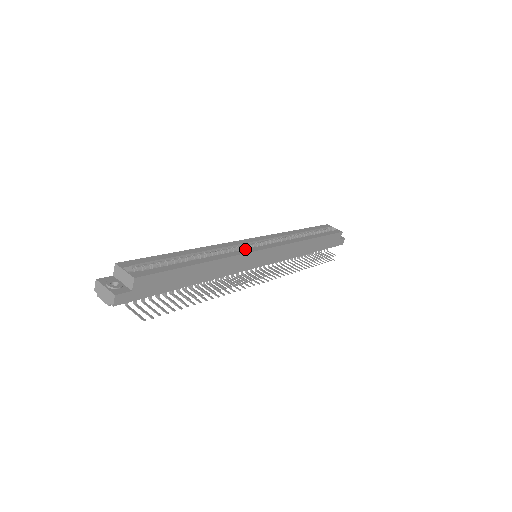
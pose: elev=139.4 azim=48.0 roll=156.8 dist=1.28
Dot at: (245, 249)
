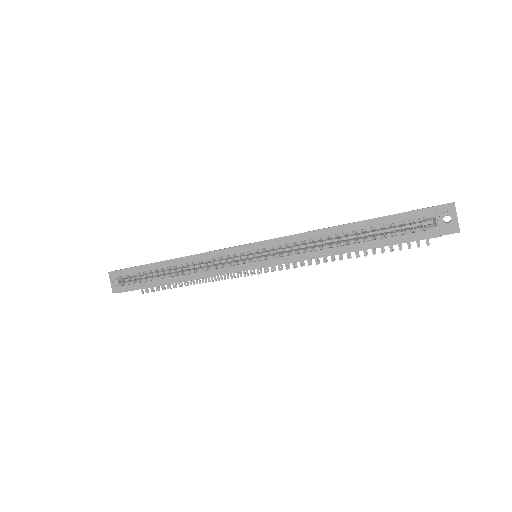
Dot at: (224, 268)
